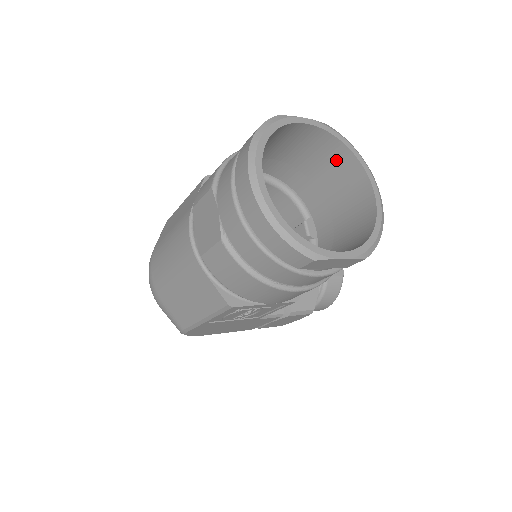
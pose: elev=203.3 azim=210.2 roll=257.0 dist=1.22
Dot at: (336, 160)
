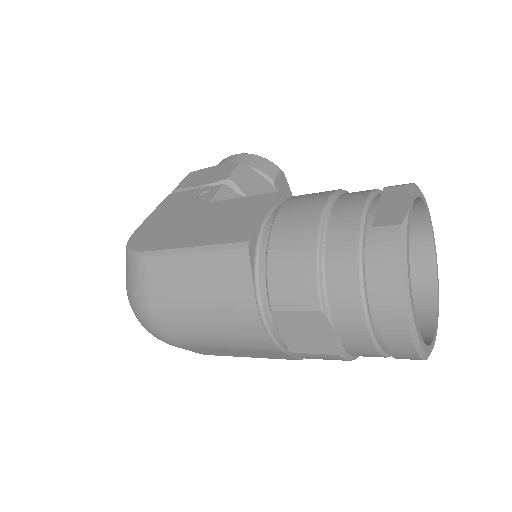
Dot at: occluded
